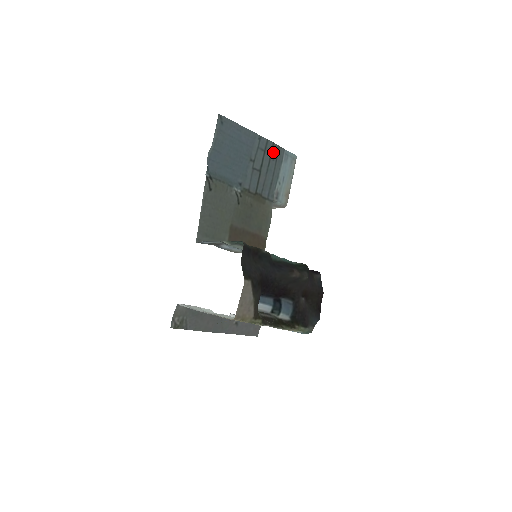
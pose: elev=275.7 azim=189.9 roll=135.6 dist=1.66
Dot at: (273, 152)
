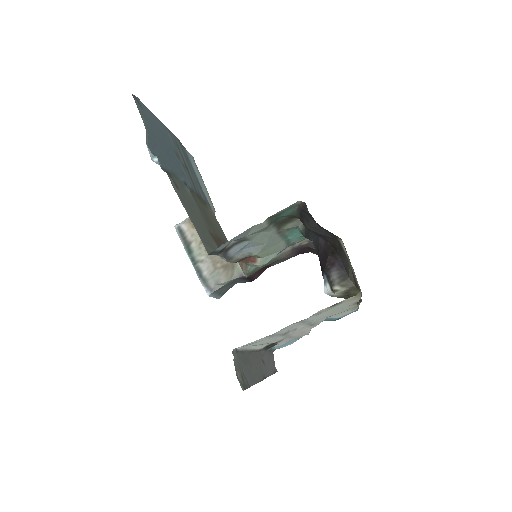
Dot at: (182, 149)
